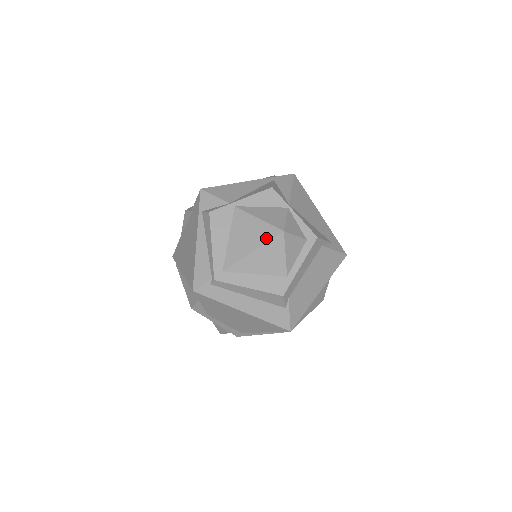
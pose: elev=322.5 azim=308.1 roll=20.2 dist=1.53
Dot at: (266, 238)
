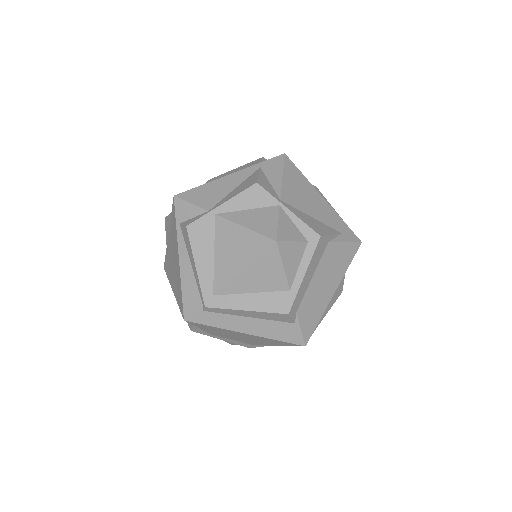
Dot at: (256, 251)
